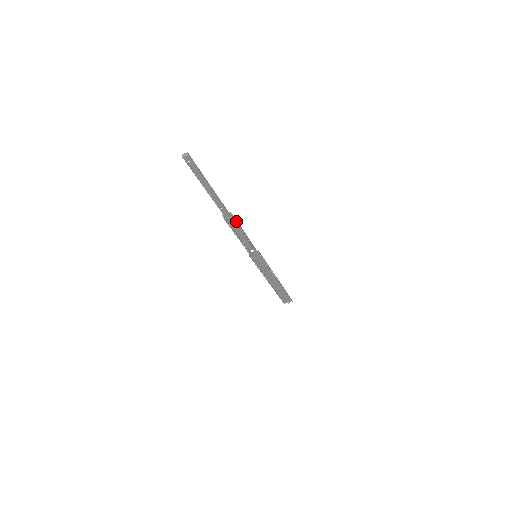
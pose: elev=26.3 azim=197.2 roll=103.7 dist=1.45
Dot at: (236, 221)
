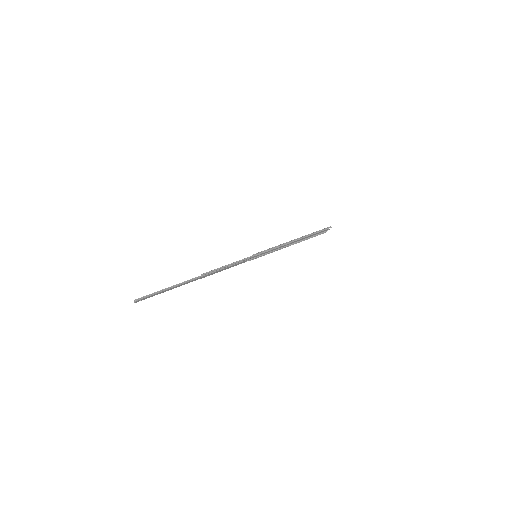
Dot at: (212, 272)
